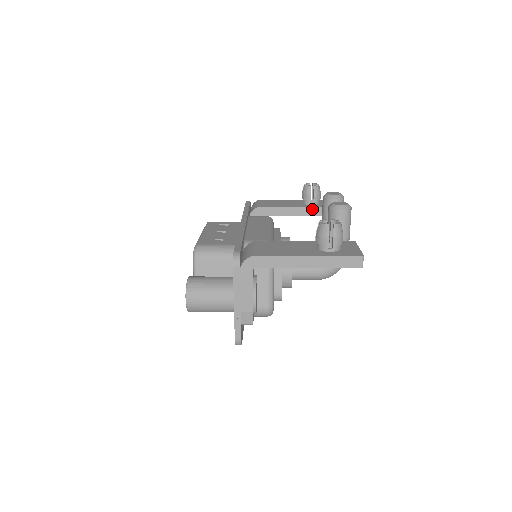
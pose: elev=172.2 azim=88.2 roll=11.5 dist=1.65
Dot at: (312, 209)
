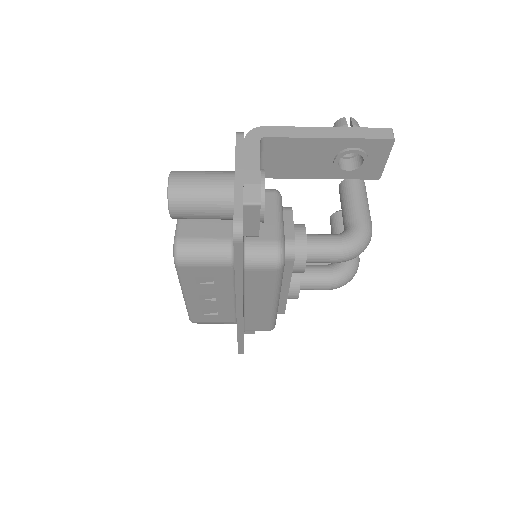
Dot at: (318, 263)
